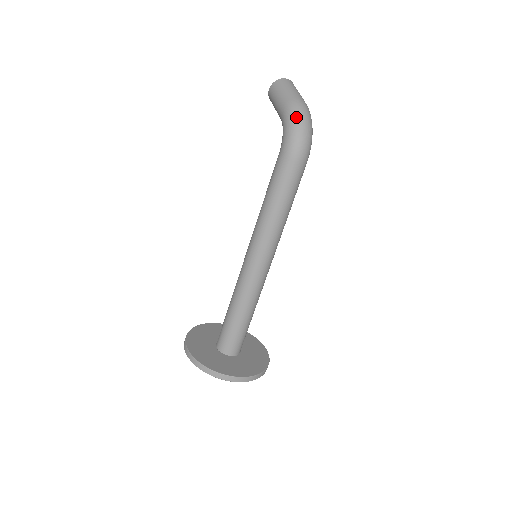
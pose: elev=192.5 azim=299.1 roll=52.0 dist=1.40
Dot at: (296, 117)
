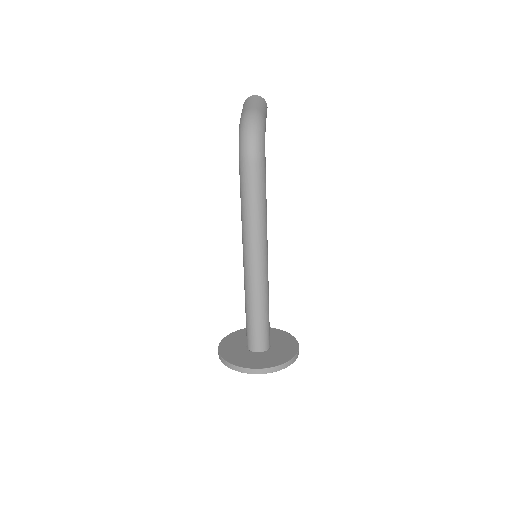
Dot at: (243, 125)
